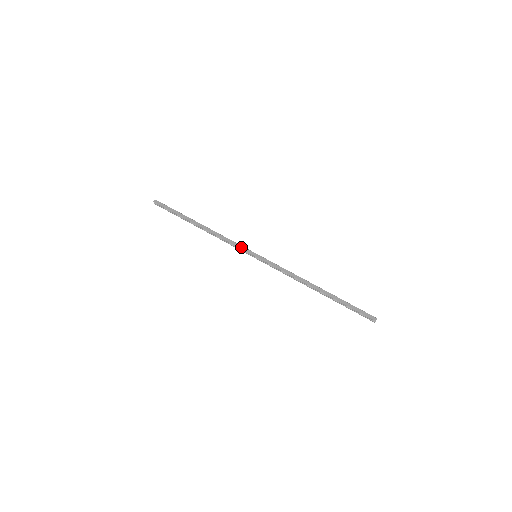
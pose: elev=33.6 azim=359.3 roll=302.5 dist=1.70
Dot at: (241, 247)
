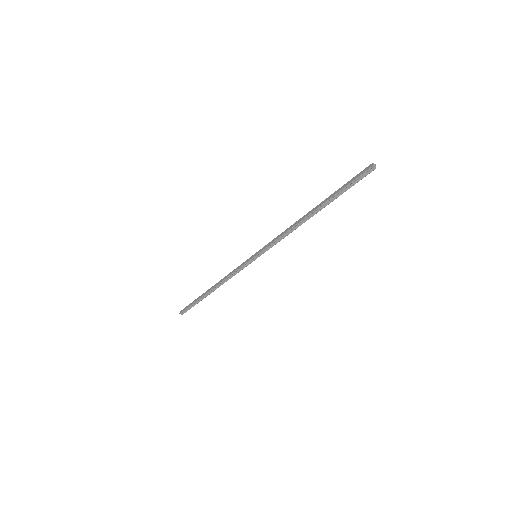
Dot at: (242, 264)
